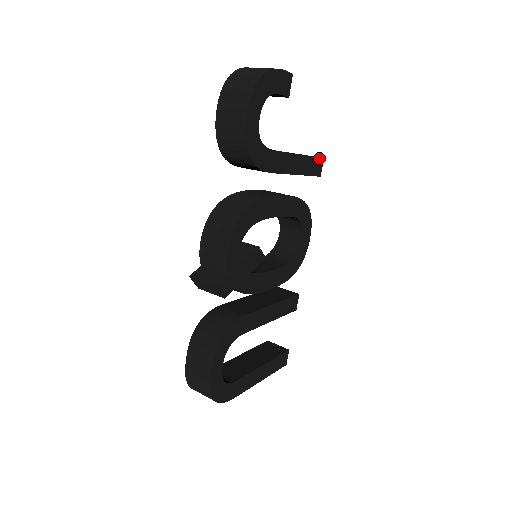
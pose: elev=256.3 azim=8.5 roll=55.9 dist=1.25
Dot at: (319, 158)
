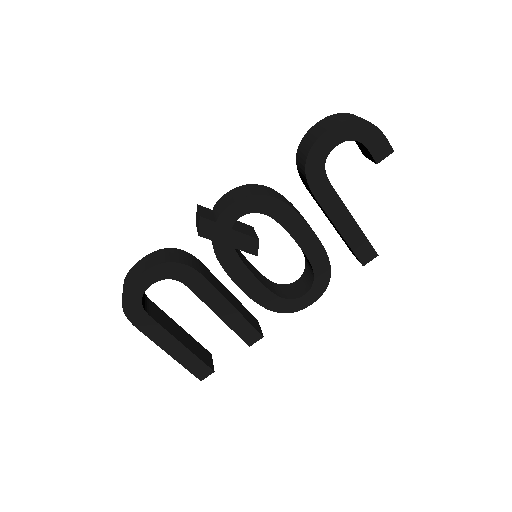
Dot at: (373, 249)
